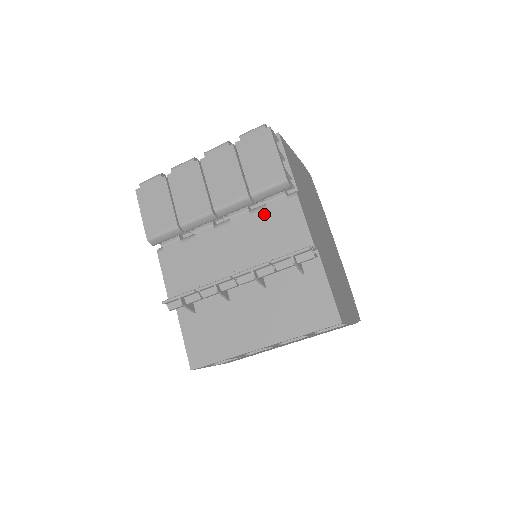
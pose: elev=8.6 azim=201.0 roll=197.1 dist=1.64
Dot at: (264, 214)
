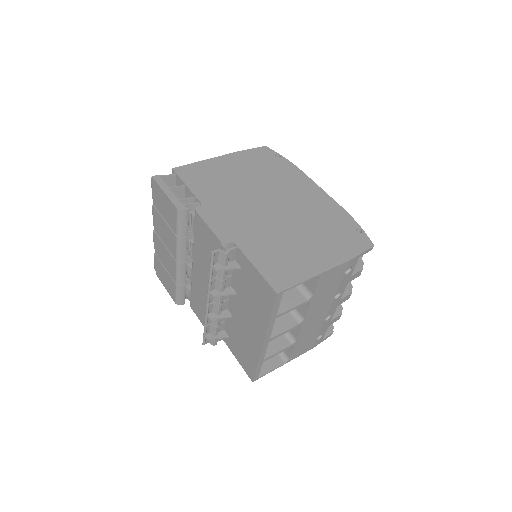
Dot at: (197, 240)
